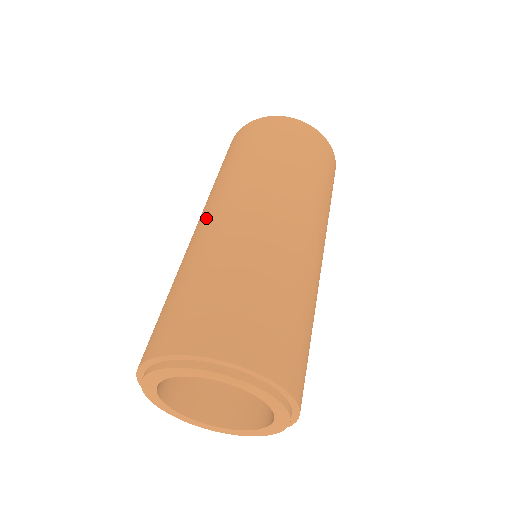
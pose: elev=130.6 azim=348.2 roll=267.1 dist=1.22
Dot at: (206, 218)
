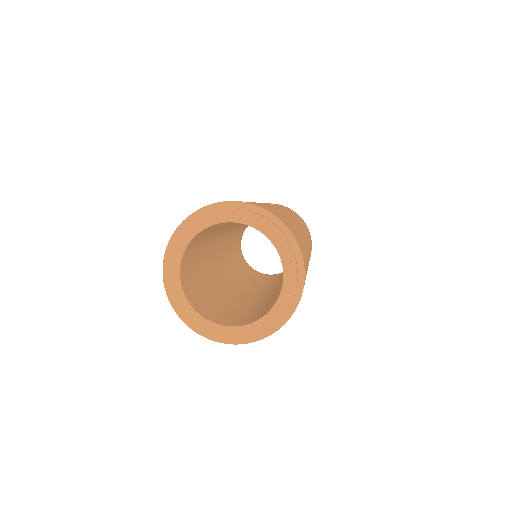
Dot at: occluded
